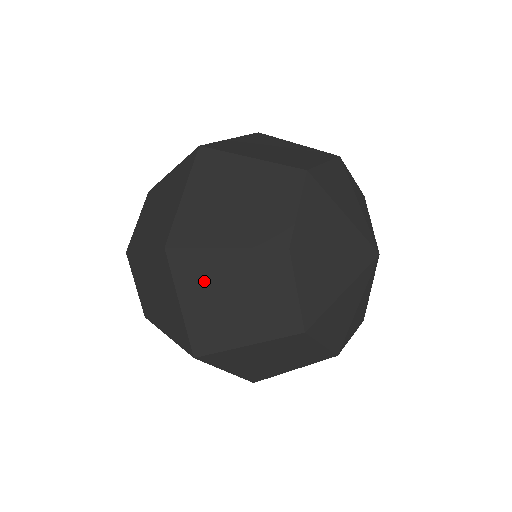
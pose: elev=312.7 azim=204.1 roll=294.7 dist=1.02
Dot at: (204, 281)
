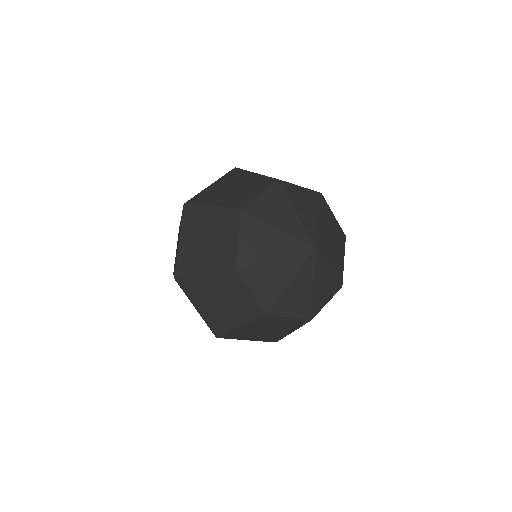
Dot at: (201, 294)
